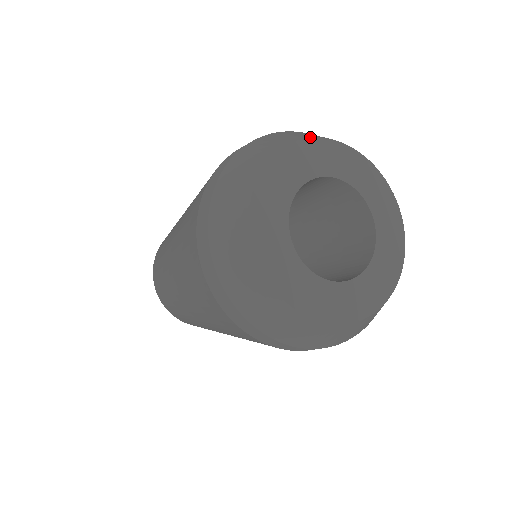
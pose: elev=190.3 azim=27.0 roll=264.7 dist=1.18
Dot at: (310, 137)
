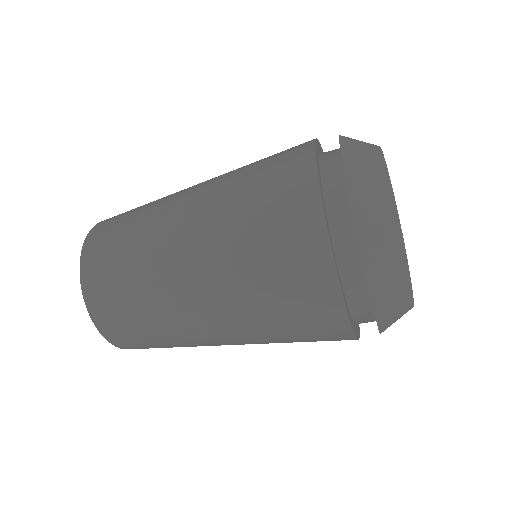
Dot at: occluded
